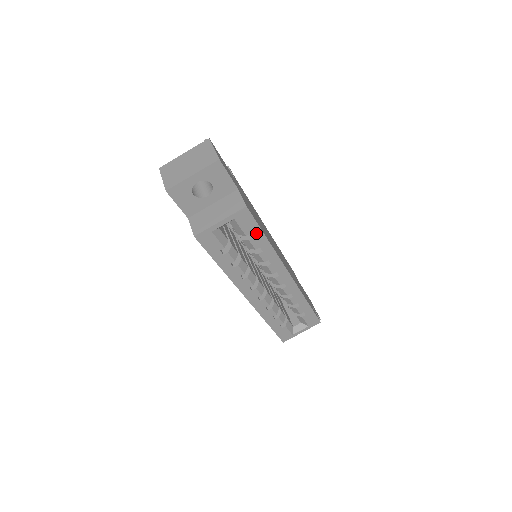
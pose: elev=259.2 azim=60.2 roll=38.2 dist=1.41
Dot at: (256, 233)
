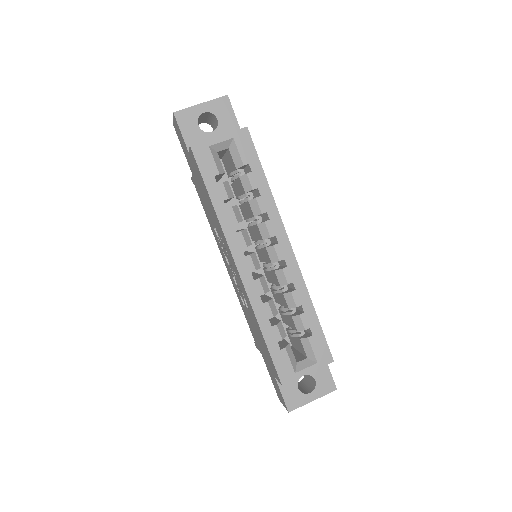
Dot at: (255, 166)
